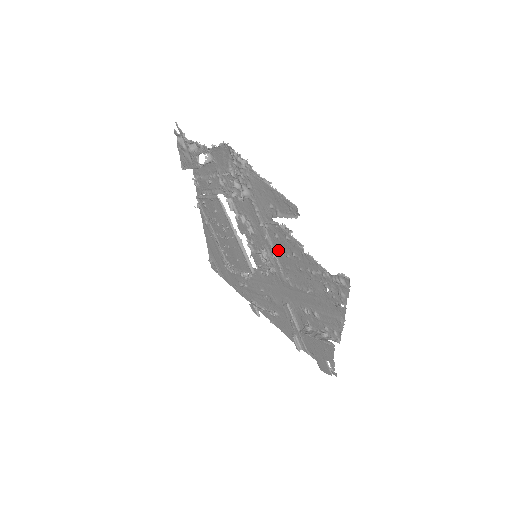
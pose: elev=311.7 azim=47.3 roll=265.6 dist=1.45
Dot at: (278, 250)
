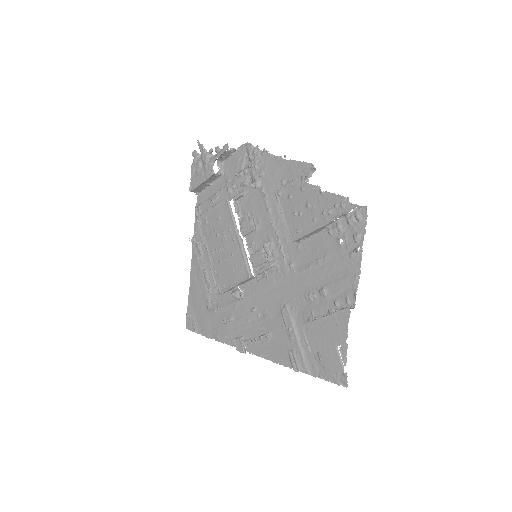
Dot at: (289, 215)
